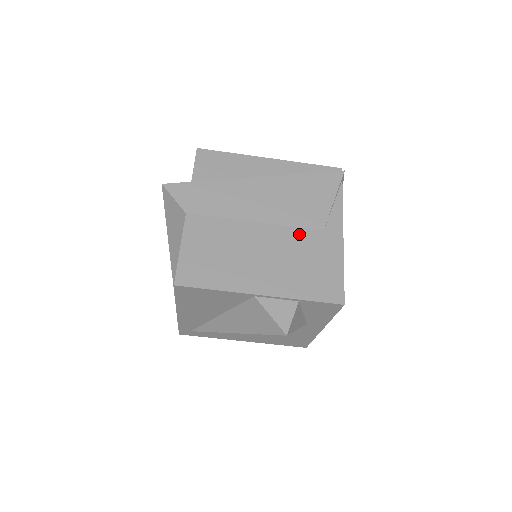
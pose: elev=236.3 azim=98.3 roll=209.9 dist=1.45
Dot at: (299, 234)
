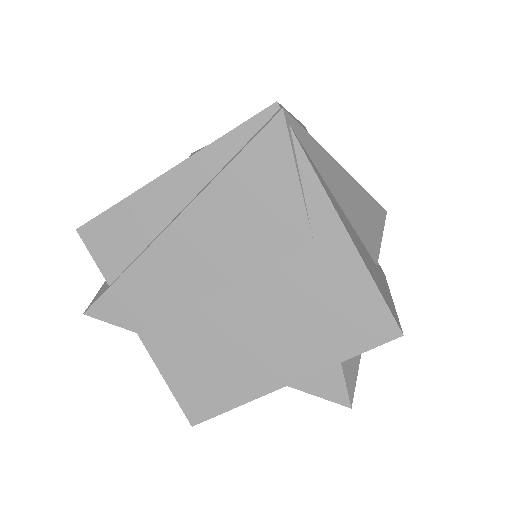
Dot at: (283, 269)
